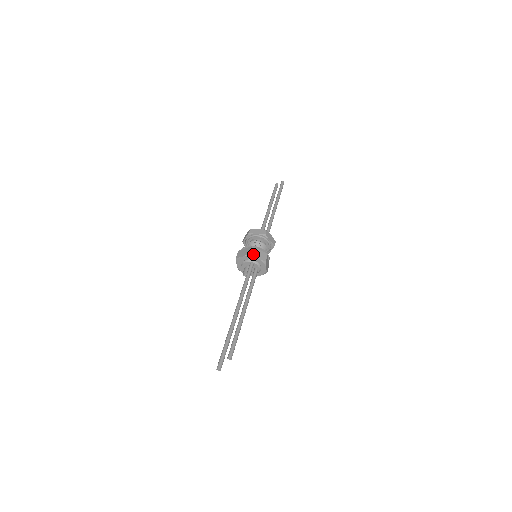
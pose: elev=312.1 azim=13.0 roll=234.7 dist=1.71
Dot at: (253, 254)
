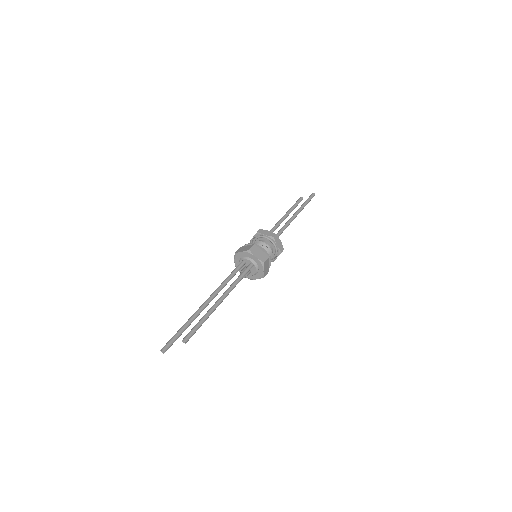
Dot at: (238, 251)
